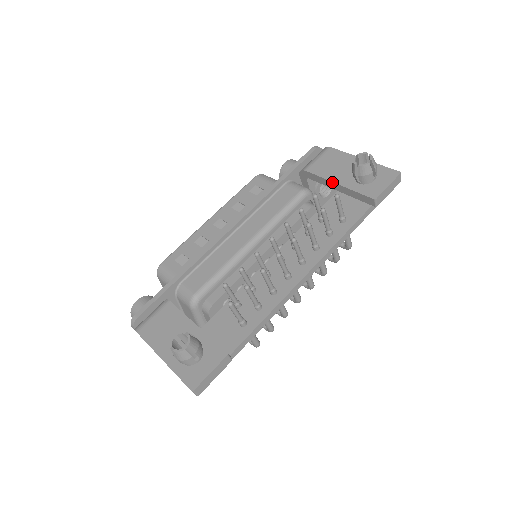
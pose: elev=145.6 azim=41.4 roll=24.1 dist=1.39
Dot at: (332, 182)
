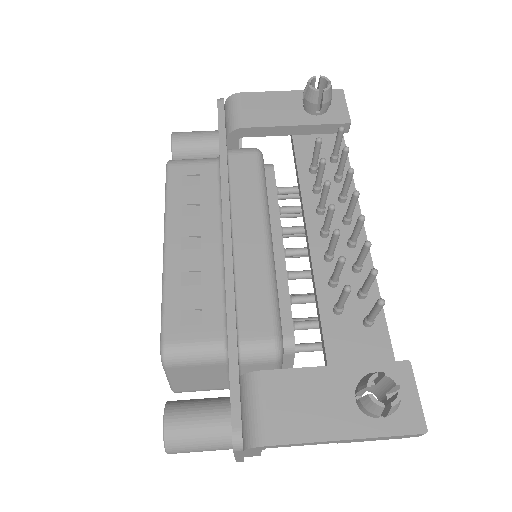
Dot at: (287, 126)
